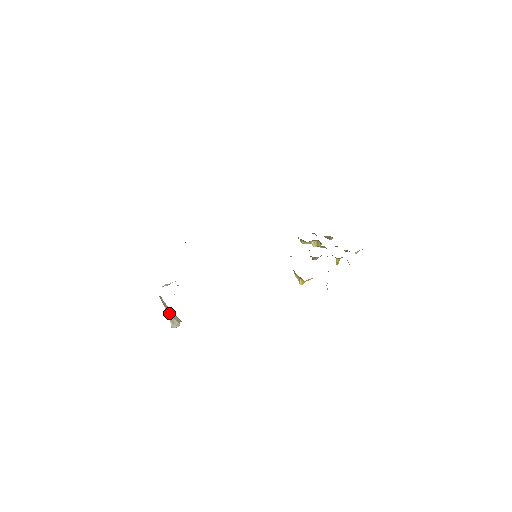
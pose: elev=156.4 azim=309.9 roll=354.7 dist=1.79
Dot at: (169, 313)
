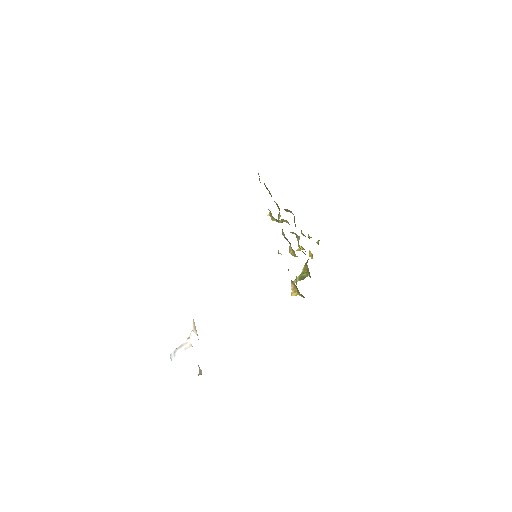
Dot at: occluded
